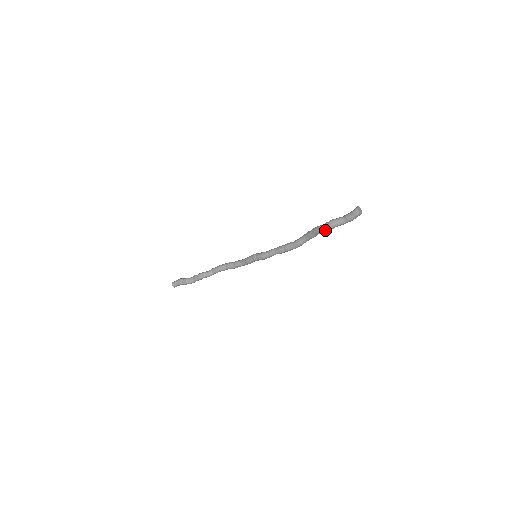
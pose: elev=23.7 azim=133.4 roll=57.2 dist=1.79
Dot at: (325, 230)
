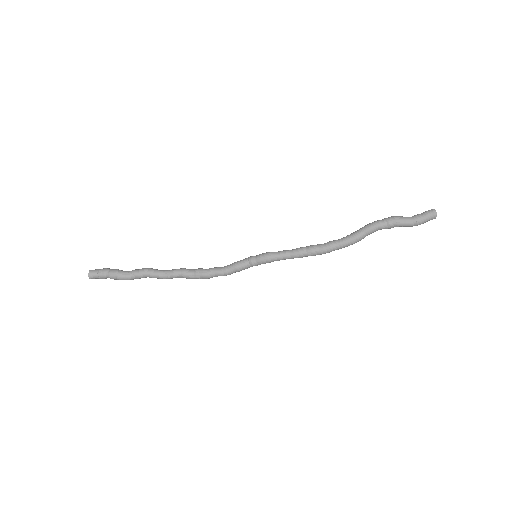
Dot at: (383, 222)
